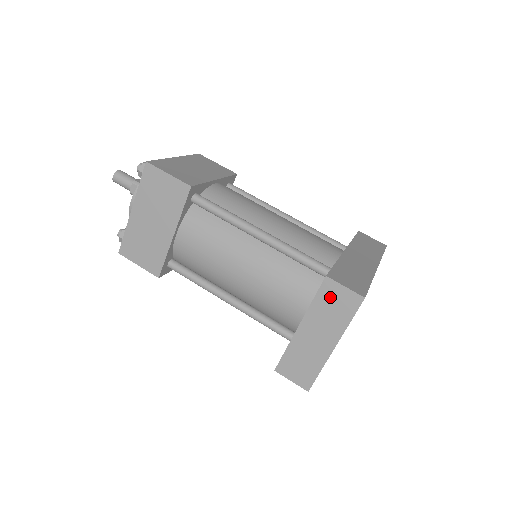
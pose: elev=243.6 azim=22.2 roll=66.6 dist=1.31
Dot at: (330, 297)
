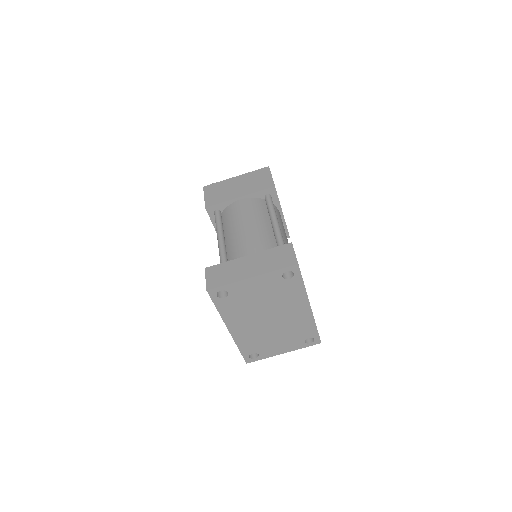
Dot at: (281, 252)
